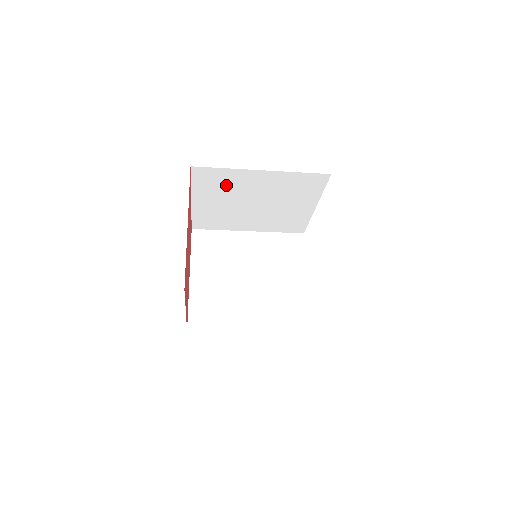
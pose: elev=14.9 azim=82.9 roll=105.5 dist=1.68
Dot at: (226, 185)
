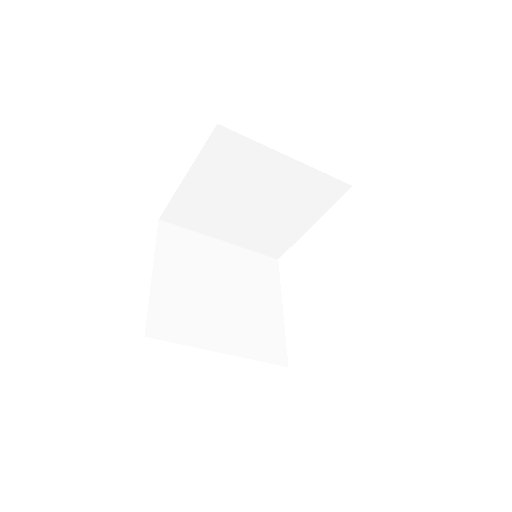
Dot at: (239, 165)
